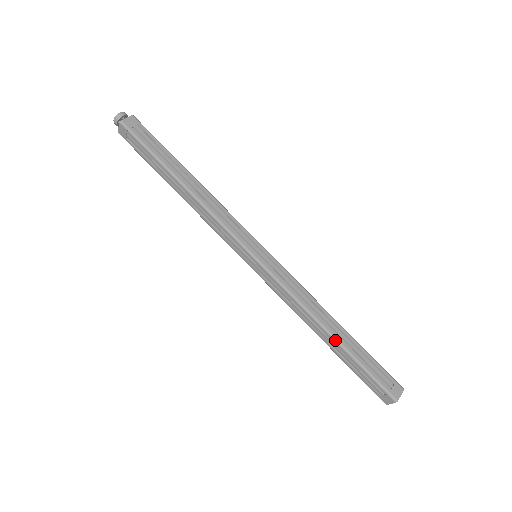
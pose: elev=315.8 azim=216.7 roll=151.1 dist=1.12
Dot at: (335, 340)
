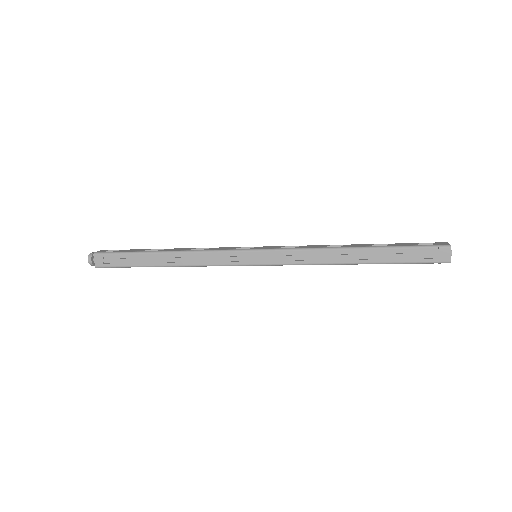
Dot at: (362, 248)
